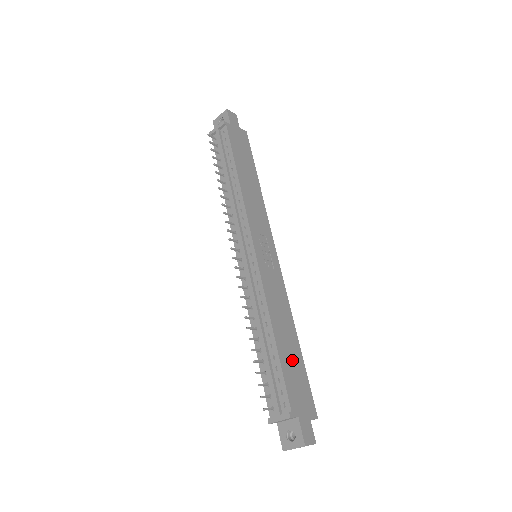
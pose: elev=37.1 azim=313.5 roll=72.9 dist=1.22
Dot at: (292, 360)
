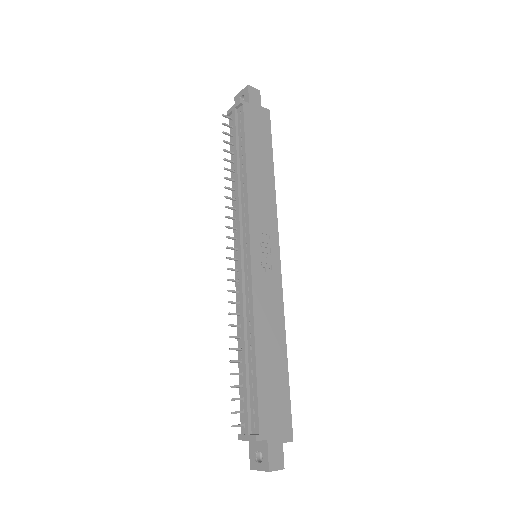
Dot at: (273, 377)
